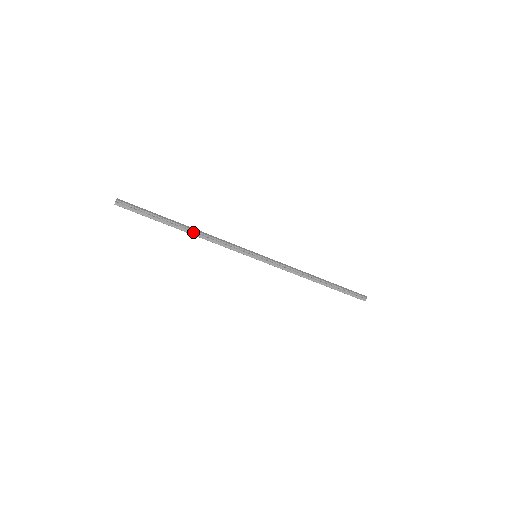
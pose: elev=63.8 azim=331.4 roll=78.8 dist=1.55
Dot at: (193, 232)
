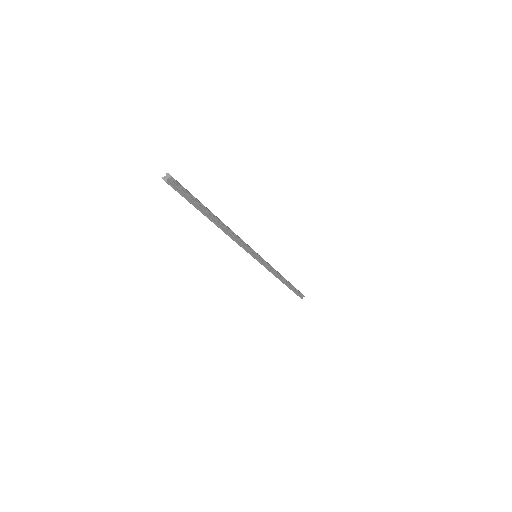
Dot at: (222, 226)
